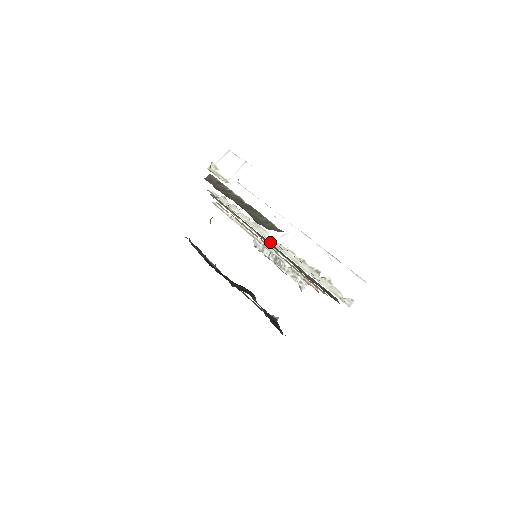
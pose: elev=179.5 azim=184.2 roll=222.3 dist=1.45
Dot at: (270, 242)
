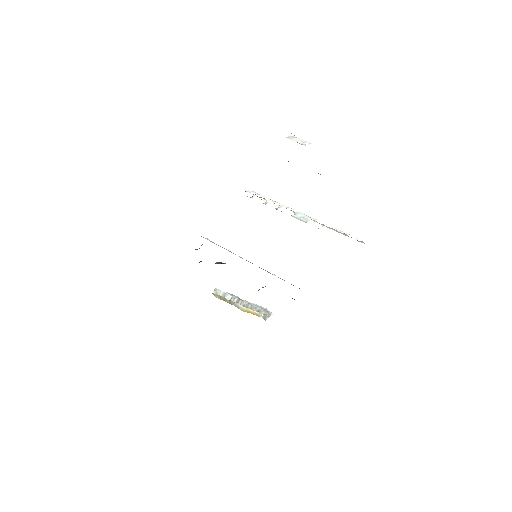
Dot at: occluded
